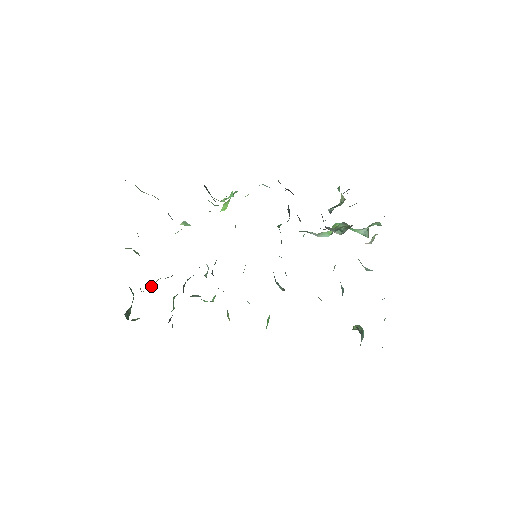
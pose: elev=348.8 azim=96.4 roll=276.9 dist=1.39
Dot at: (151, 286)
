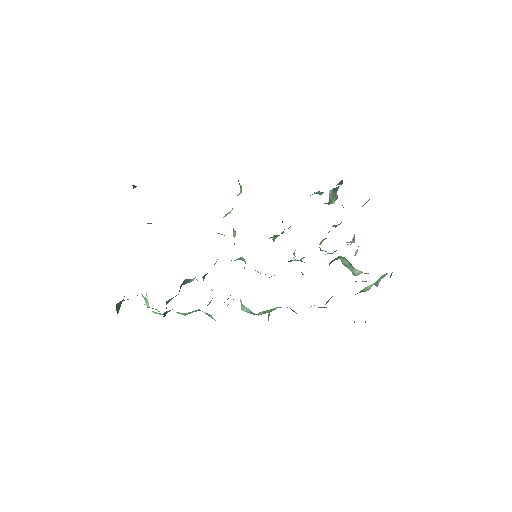
Dot at: occluded
